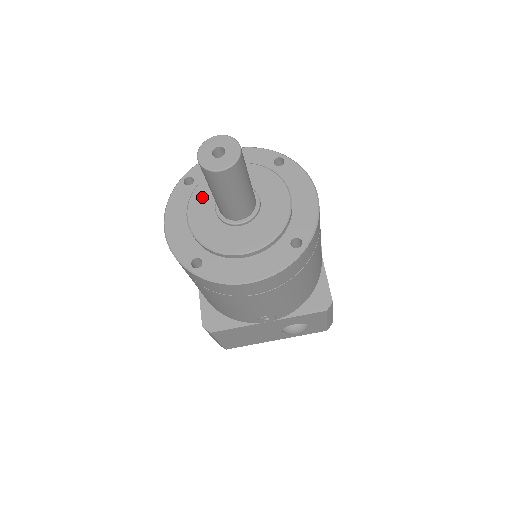
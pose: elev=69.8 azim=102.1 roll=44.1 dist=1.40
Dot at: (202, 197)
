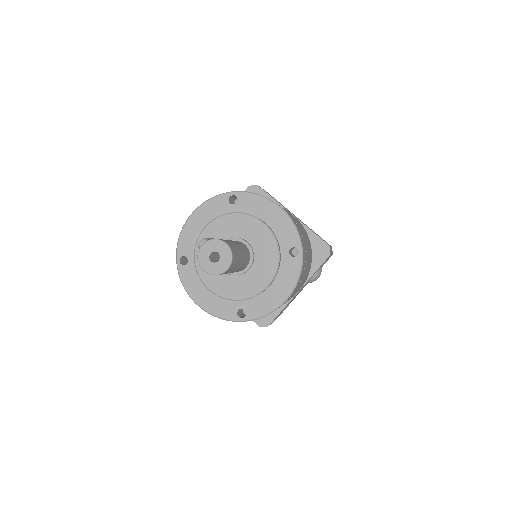
Dot at: occluded
